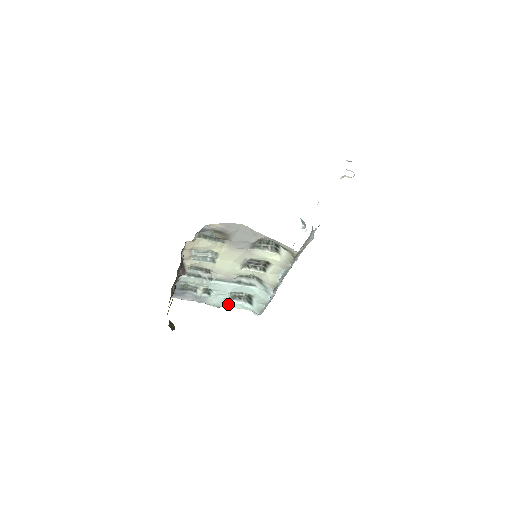
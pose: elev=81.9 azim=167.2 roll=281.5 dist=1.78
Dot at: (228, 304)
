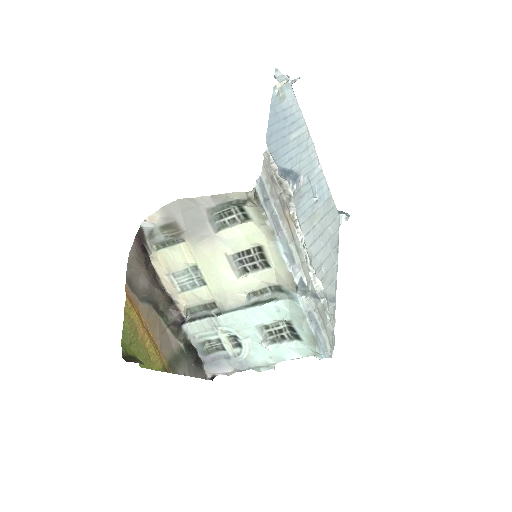
Dot at: (275, 355)
